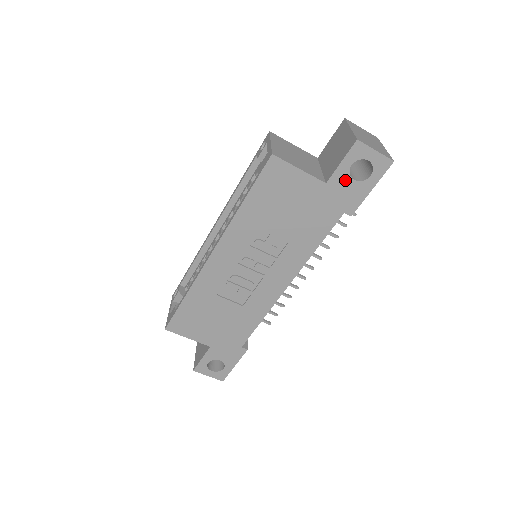
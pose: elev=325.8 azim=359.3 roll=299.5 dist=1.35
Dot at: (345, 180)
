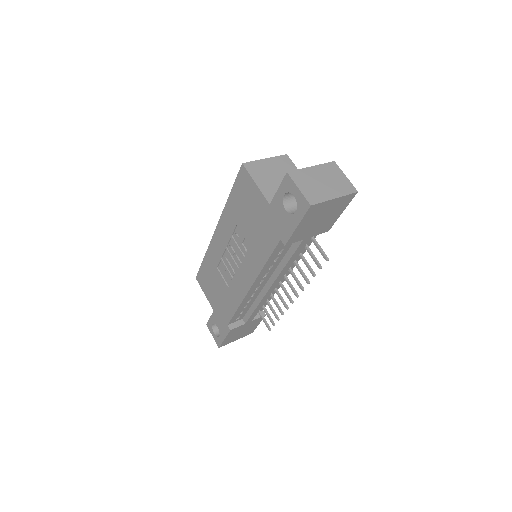
Dot at: (281, 208)
